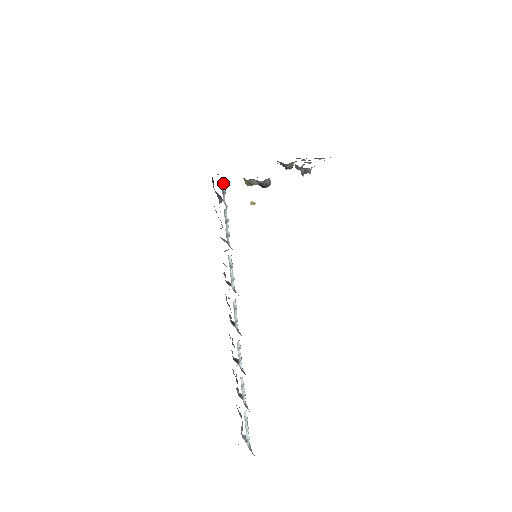
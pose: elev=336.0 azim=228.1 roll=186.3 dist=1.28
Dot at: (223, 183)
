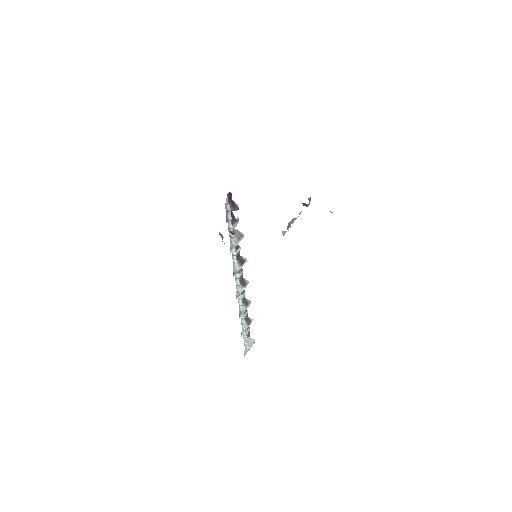
Dot at: (228, 204)
